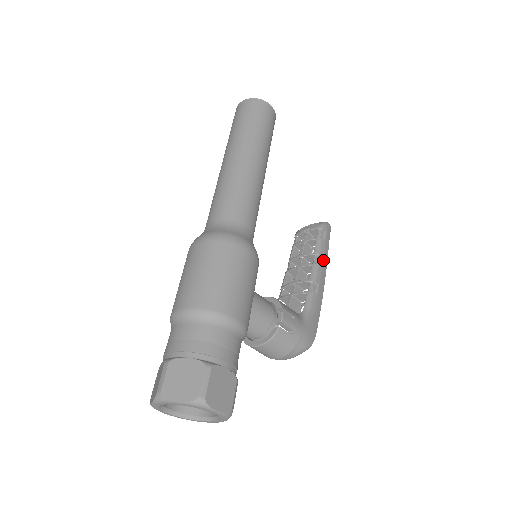
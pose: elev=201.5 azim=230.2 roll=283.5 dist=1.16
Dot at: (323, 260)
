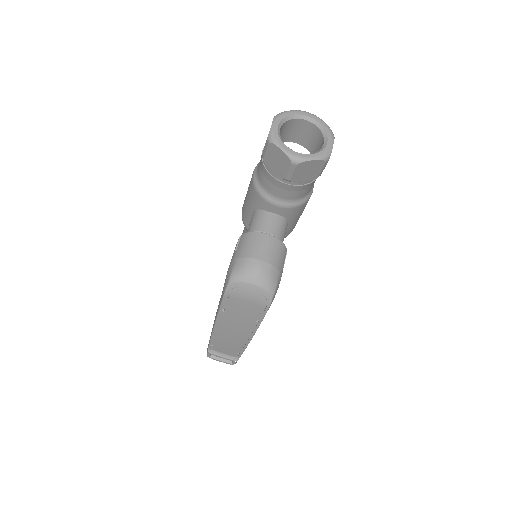
Dot at: occluded
